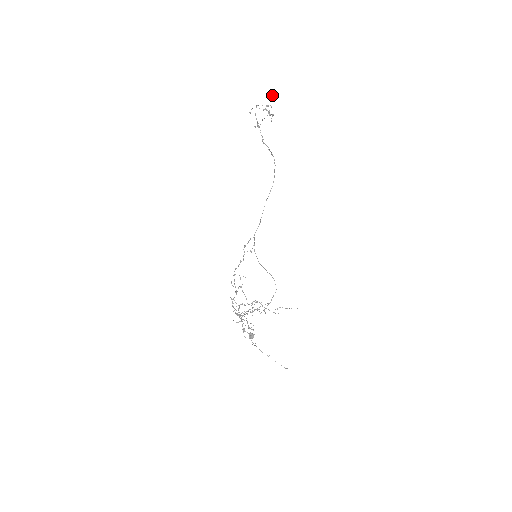
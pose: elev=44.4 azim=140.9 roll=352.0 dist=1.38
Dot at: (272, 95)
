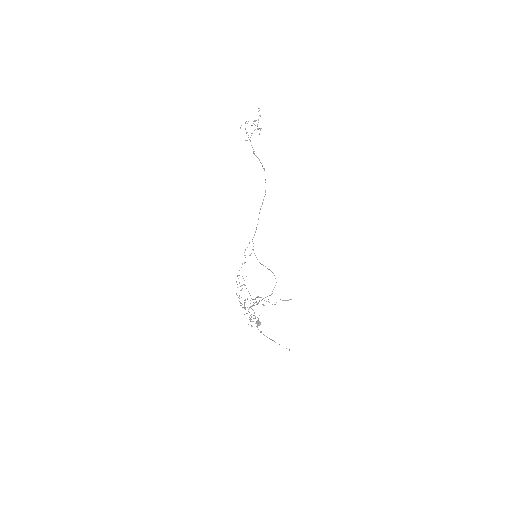
Dot at: (258, 111)
